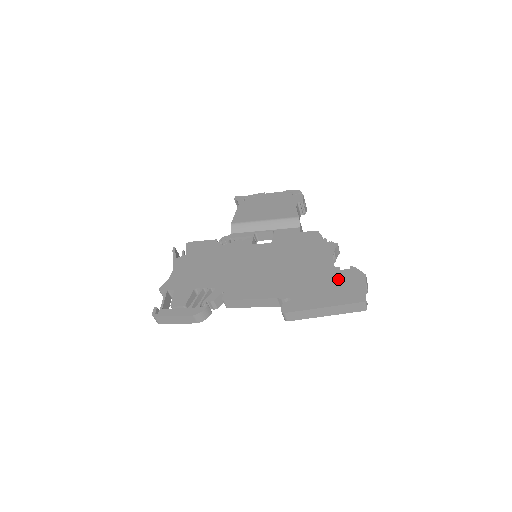
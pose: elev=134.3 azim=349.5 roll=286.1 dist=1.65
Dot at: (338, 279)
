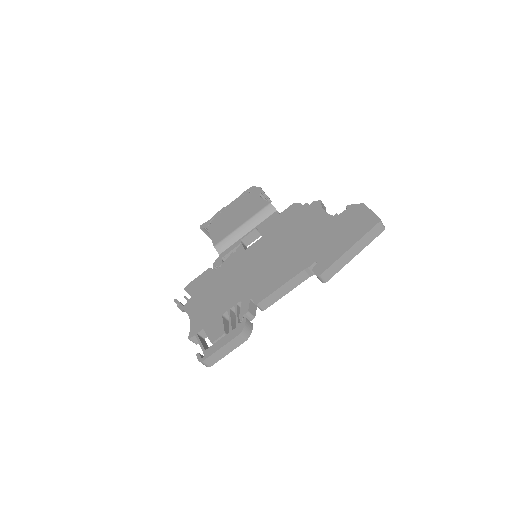
Dot at: (343, 221)
